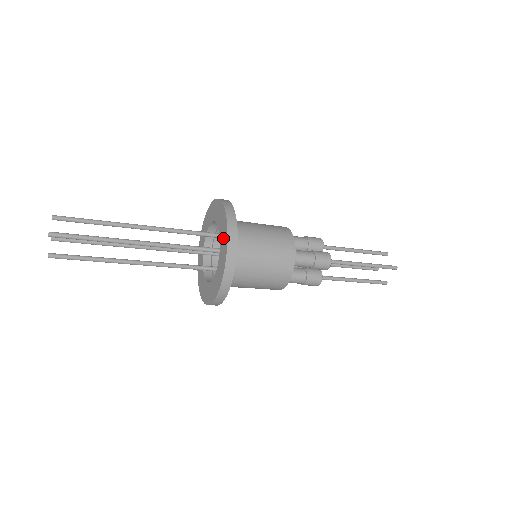
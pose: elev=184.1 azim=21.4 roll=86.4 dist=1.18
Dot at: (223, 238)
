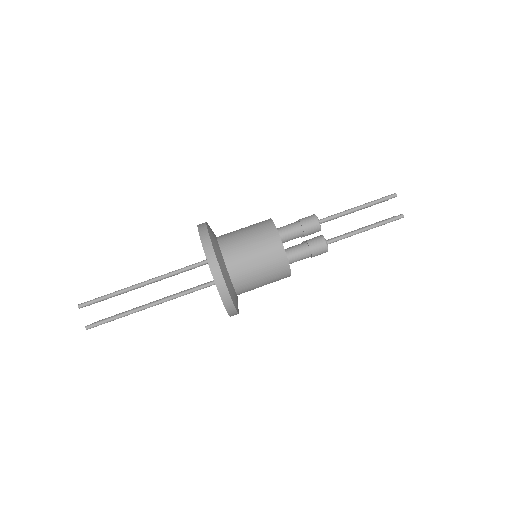
Dot at: occluded
